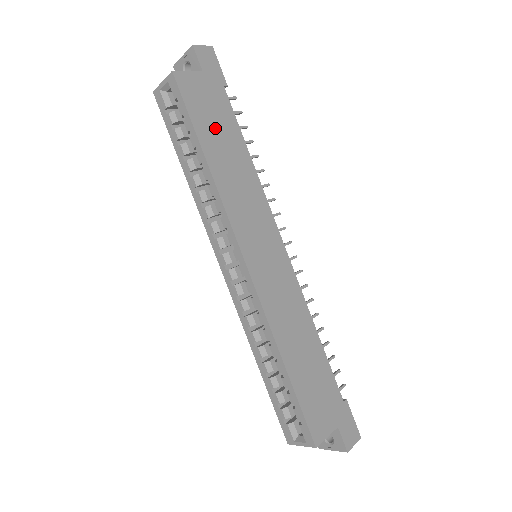
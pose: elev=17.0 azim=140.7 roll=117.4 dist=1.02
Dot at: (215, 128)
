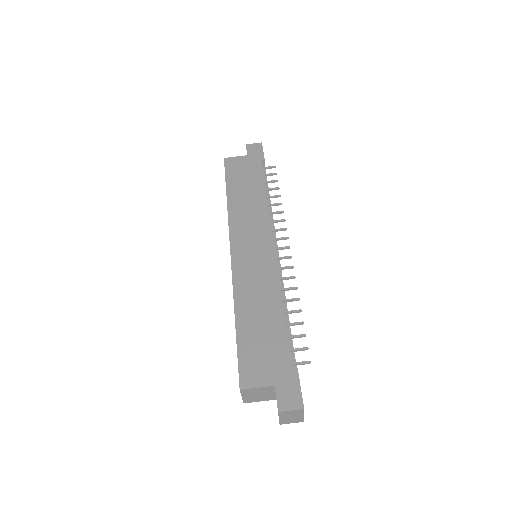
Dot at: (243, 181)
